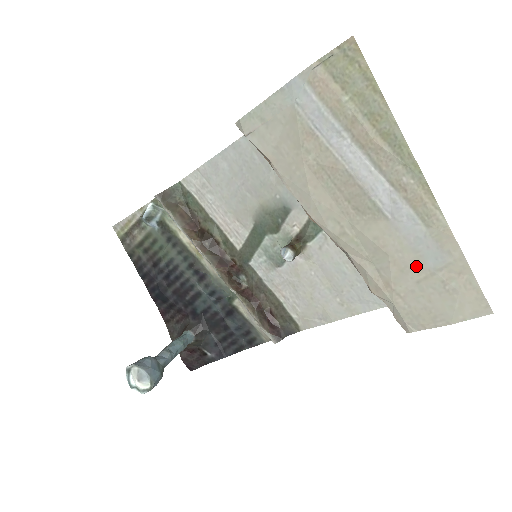
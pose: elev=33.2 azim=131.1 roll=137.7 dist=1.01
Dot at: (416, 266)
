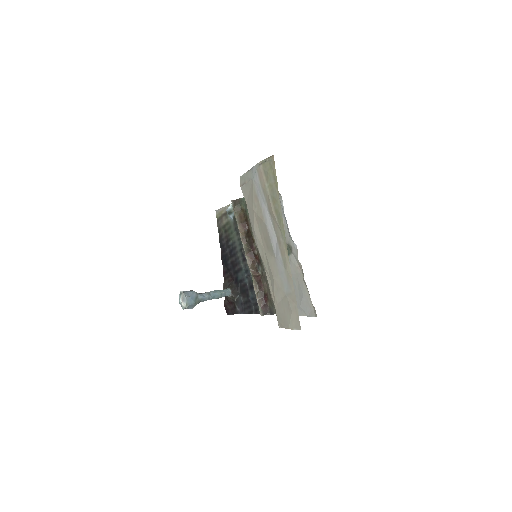
Dot at: (281, 289)
